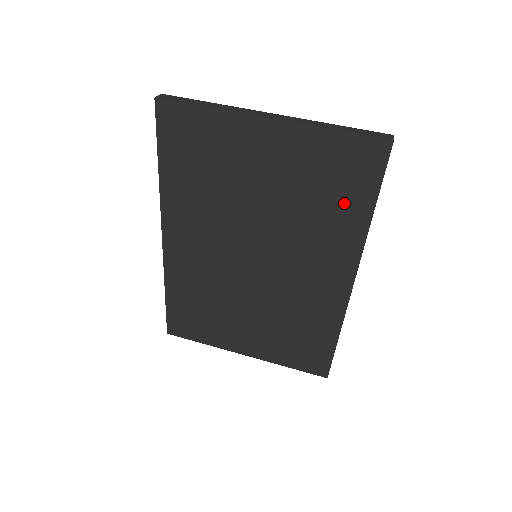
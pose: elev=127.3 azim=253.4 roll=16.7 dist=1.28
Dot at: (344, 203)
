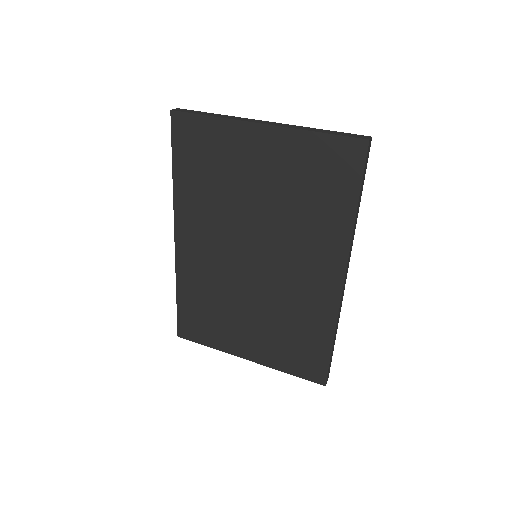
Dot at: (330, 200)
